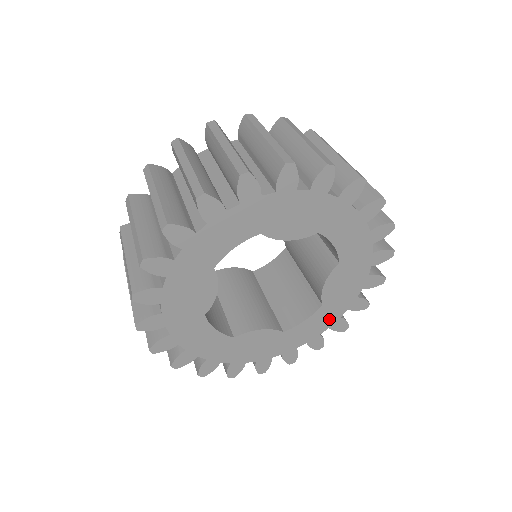
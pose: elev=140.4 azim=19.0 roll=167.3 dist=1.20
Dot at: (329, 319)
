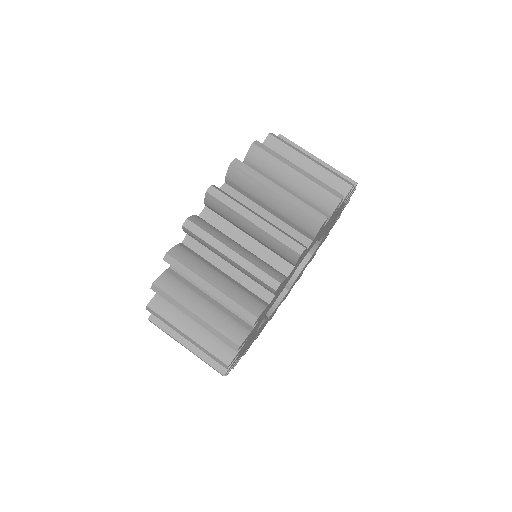
Dot at: (334, 221)
